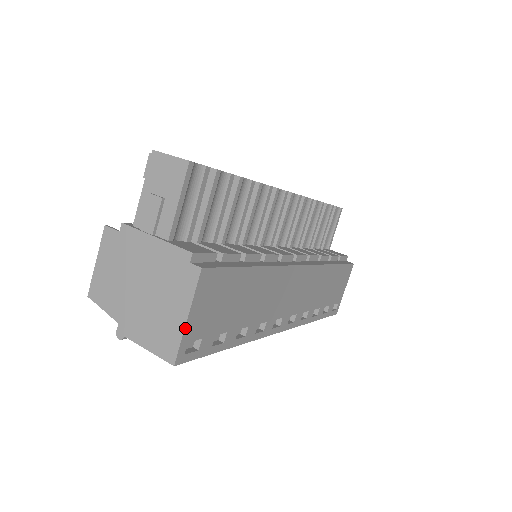
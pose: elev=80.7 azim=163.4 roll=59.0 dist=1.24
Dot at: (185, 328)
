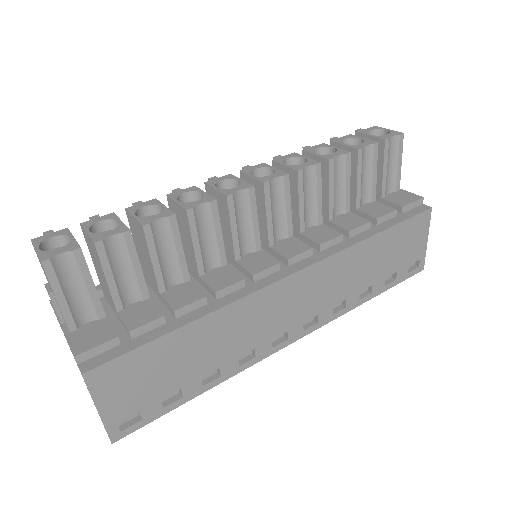
Dot at: (102, 418)
